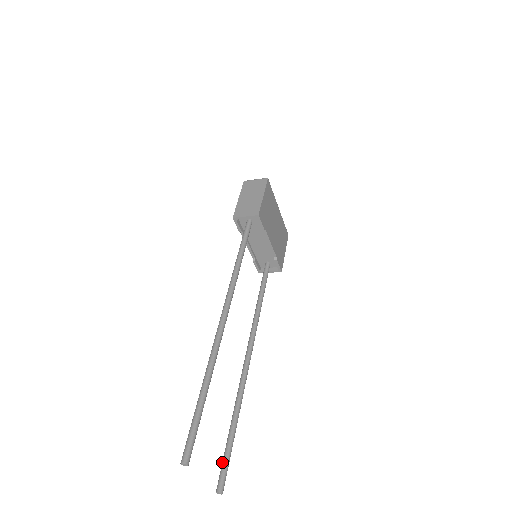
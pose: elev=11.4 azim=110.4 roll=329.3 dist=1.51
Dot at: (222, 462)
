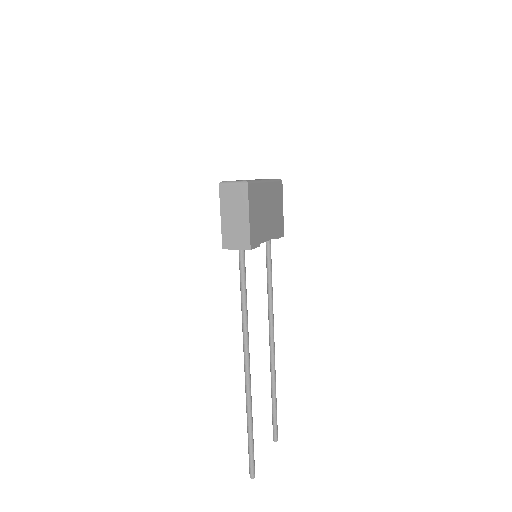
Dot at: (272, 423)
